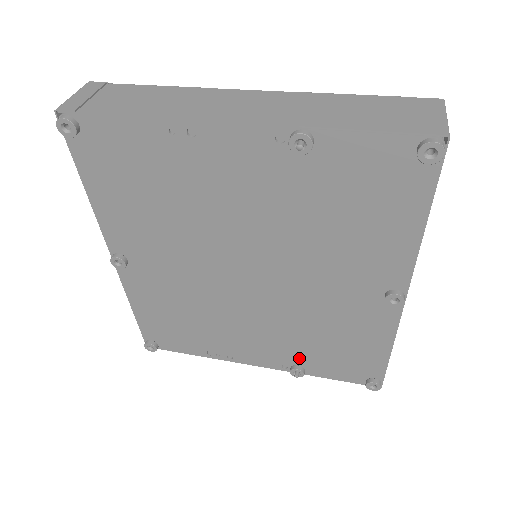
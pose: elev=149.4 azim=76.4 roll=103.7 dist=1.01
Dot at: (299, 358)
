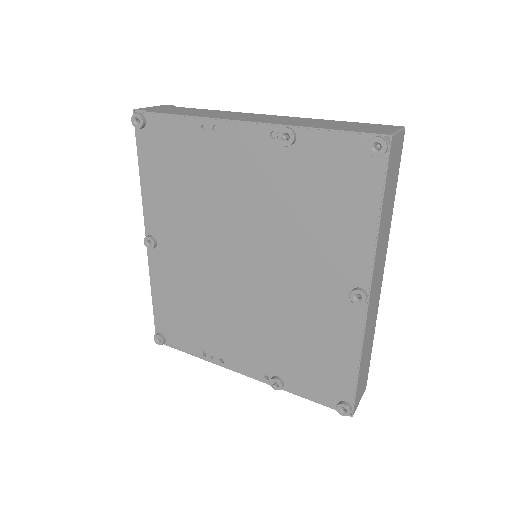
Dot at: (279, 367)
